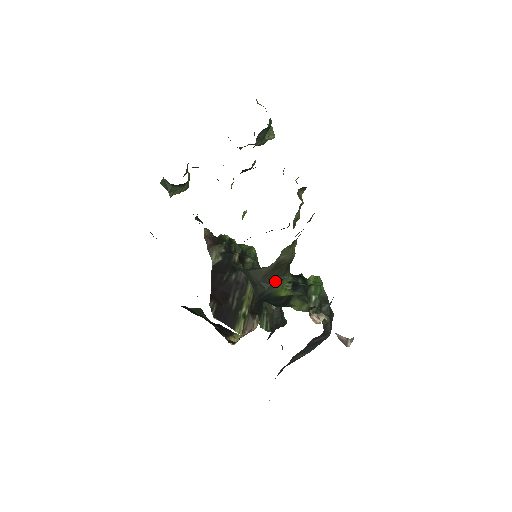
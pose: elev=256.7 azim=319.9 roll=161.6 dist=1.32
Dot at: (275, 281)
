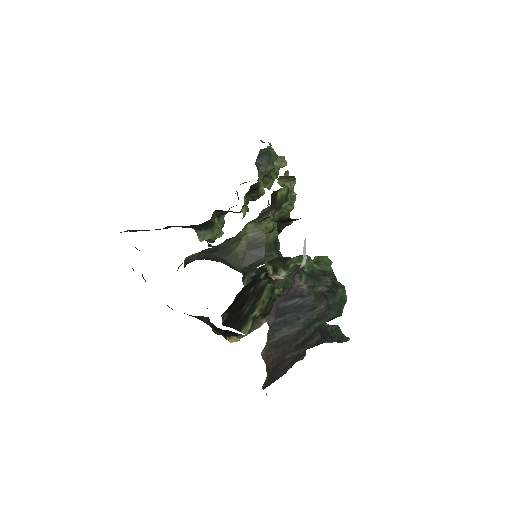
Dot at: (256, 263)
